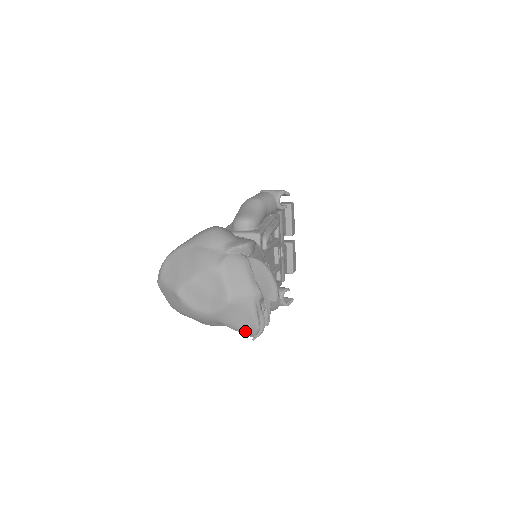
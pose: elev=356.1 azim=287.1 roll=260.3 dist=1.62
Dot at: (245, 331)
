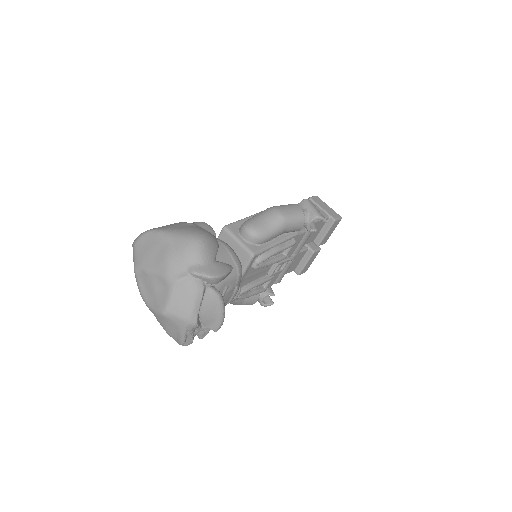
Dot at: (172, 337)
